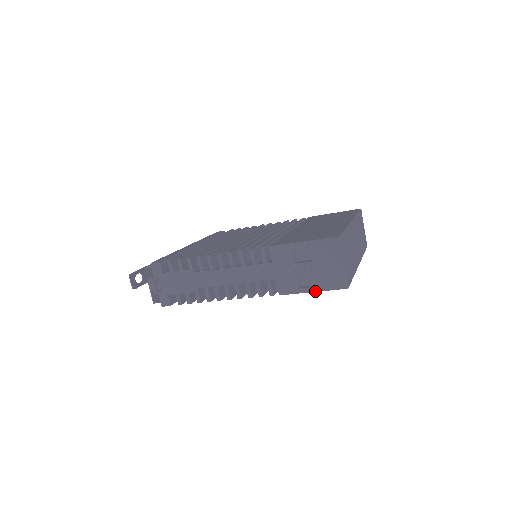
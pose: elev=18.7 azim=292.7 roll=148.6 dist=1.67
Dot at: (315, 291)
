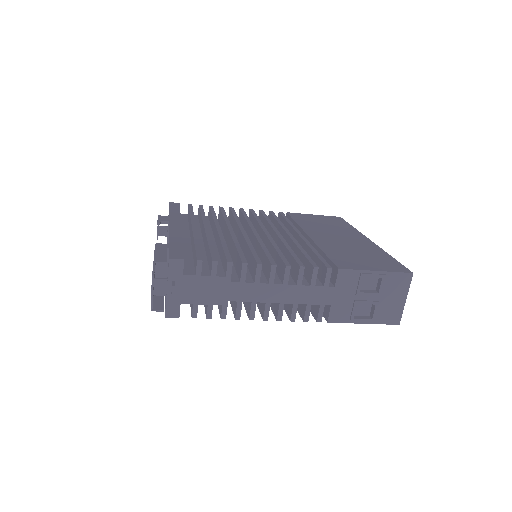
Dot at: (367, 323)
